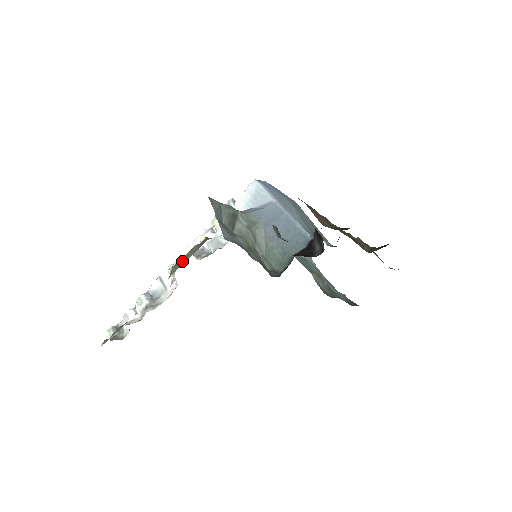
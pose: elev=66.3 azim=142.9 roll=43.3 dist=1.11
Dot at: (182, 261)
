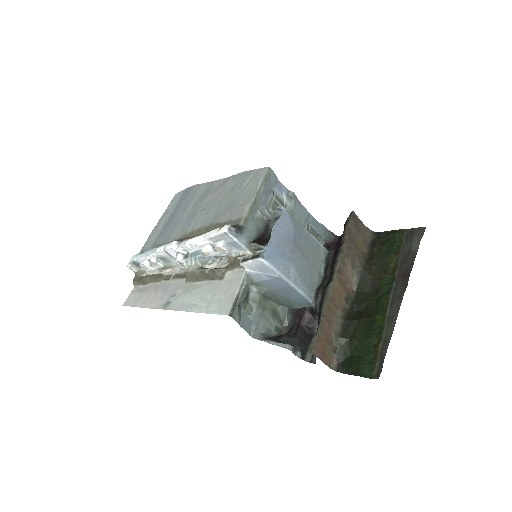
Dot at: (195, 277)
